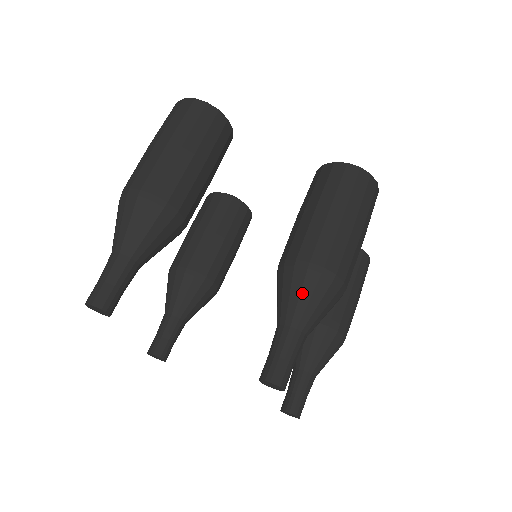
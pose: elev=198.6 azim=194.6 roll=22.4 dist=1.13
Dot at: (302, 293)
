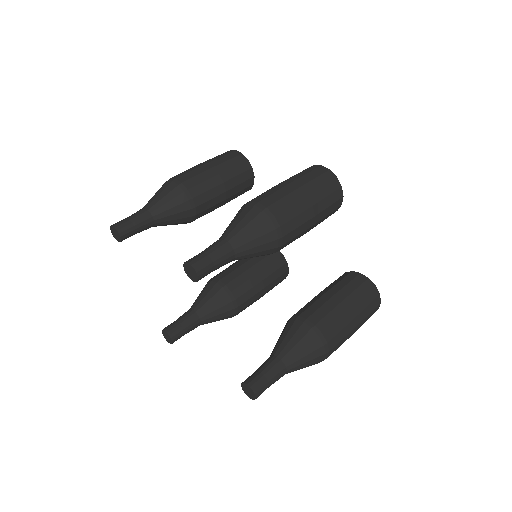
Dot at: (237, 218)
